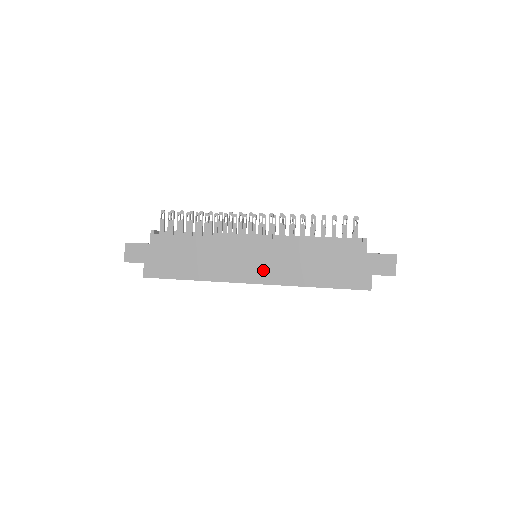
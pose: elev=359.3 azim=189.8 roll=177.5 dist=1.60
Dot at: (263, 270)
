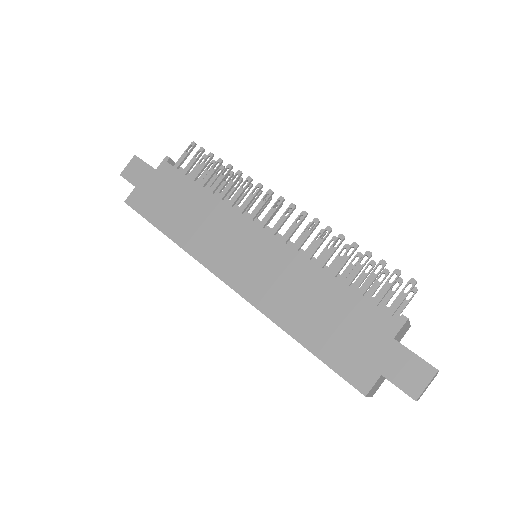
Dot at: (247, 273)
